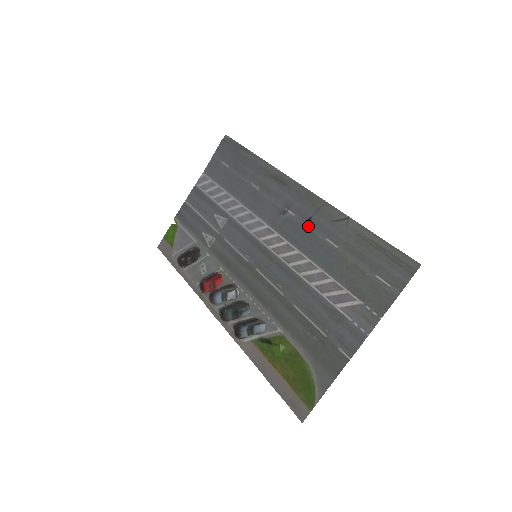
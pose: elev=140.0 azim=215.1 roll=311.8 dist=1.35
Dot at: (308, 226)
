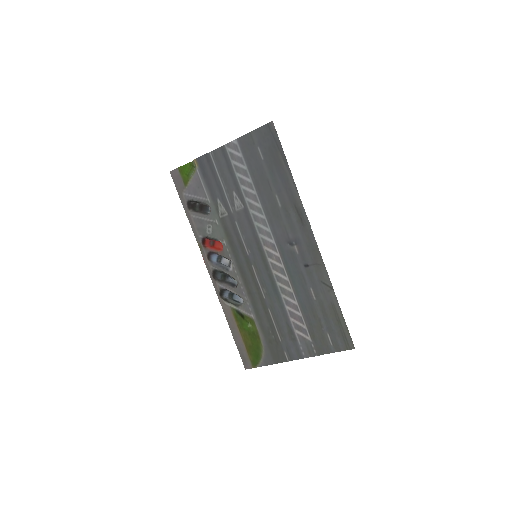
Dot at: (303, 270)
